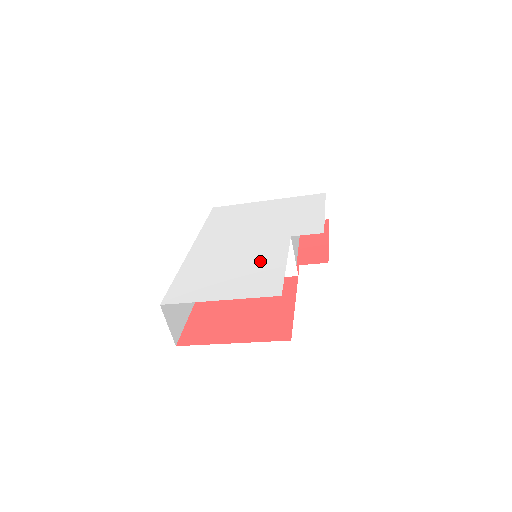
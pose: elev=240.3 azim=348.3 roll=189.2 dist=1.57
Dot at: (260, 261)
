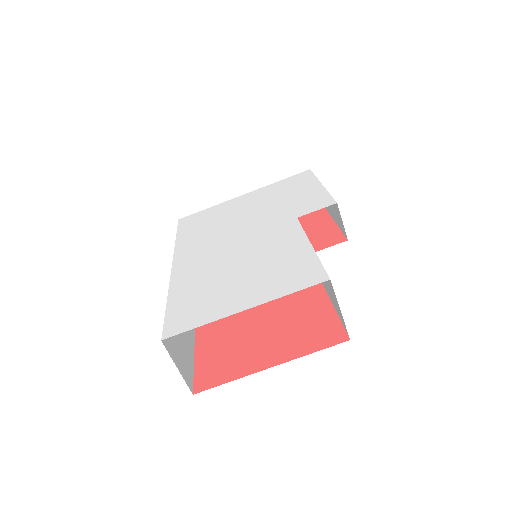
Dot at: (274, 252)
